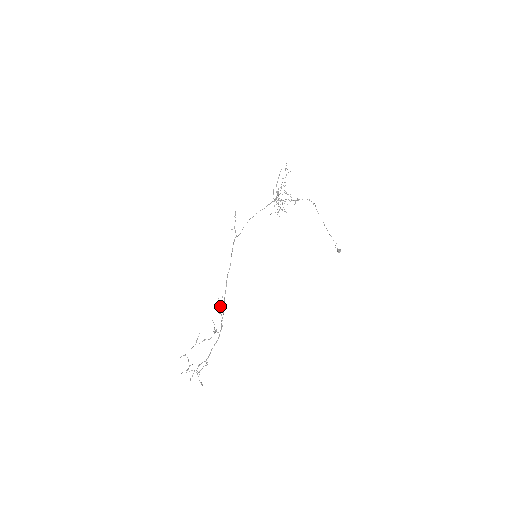
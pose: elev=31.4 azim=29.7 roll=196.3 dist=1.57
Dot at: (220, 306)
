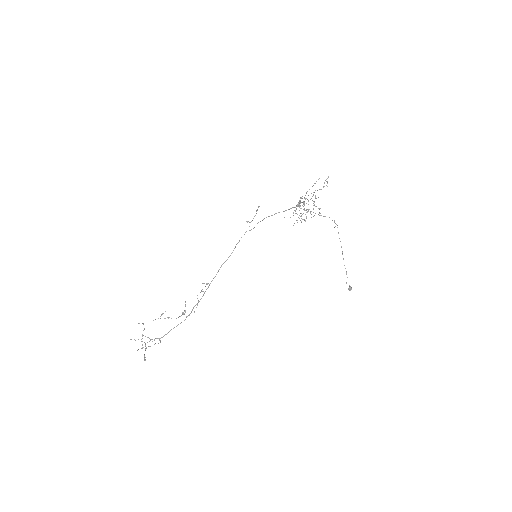
Dot at: (201, 291)
